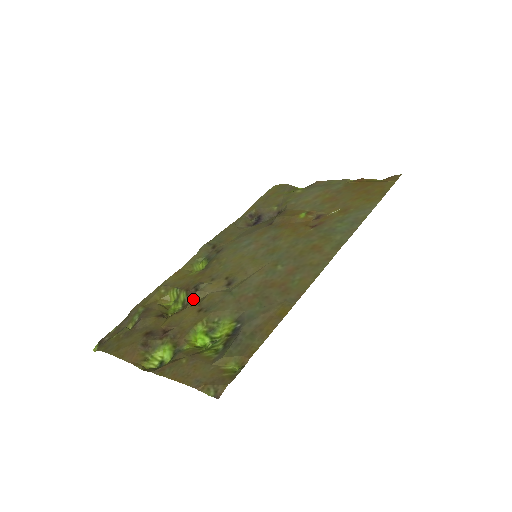
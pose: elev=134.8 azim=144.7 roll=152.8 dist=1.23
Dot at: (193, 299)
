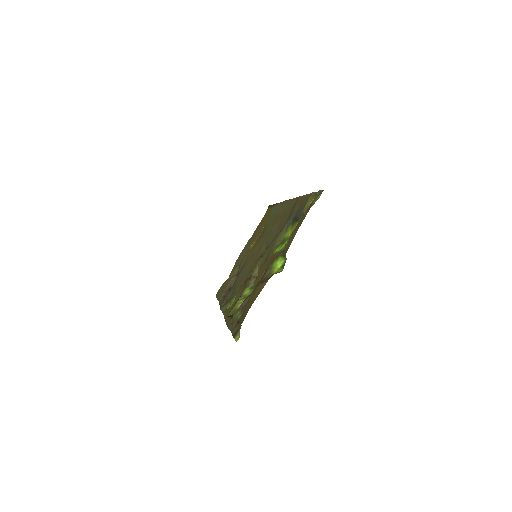
Dot at: (254, 277)
